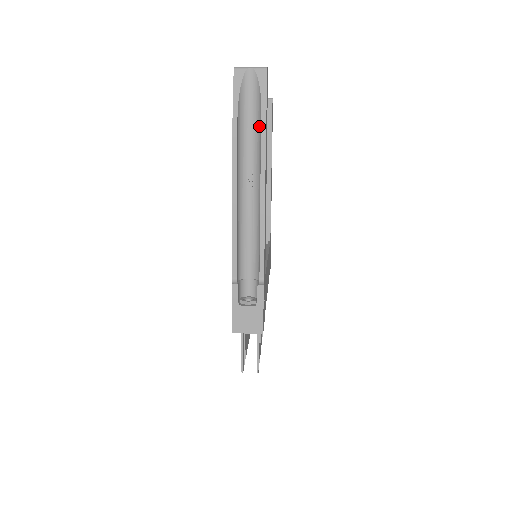
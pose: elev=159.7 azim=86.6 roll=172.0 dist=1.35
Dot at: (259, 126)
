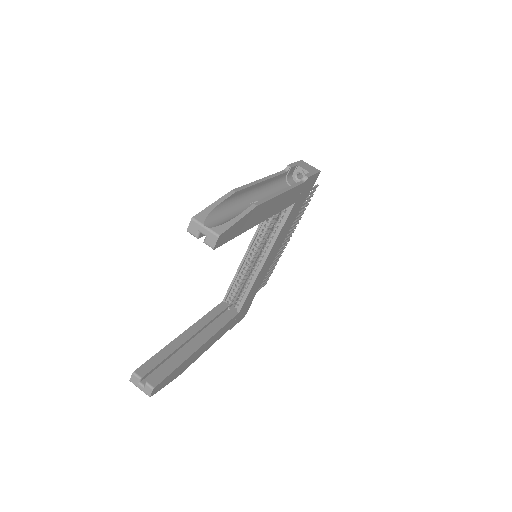
Dot at: occluded
